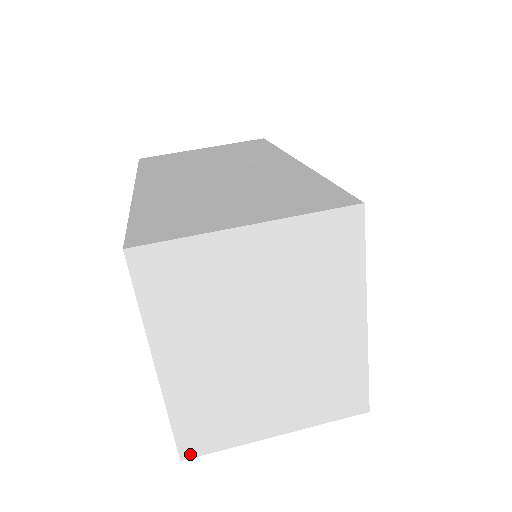
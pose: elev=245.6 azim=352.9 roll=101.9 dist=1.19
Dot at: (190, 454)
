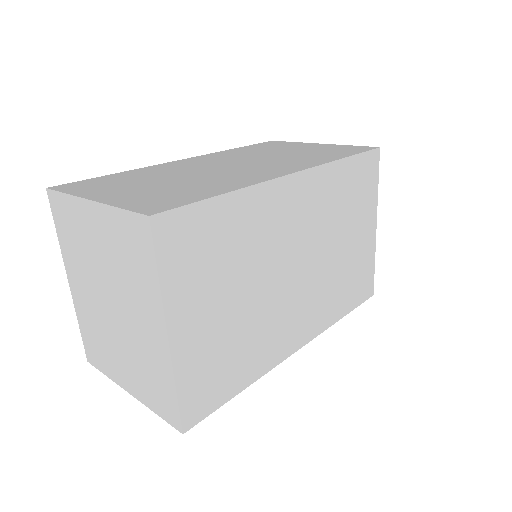
Dot at: (91, 361)
